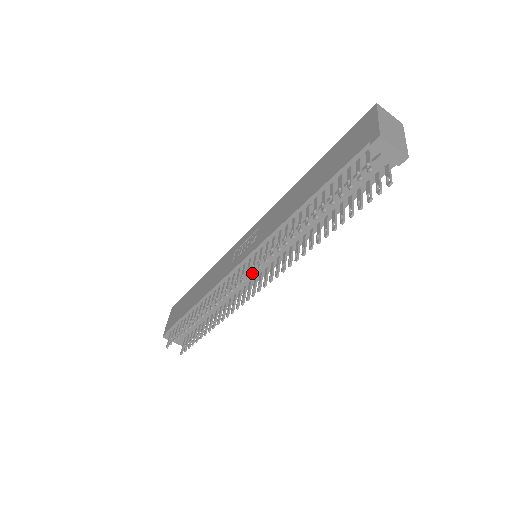
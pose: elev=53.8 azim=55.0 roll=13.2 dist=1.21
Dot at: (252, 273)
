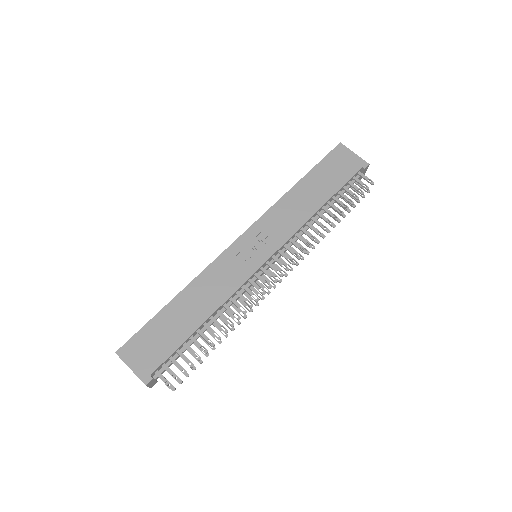
Dot at: occluded
